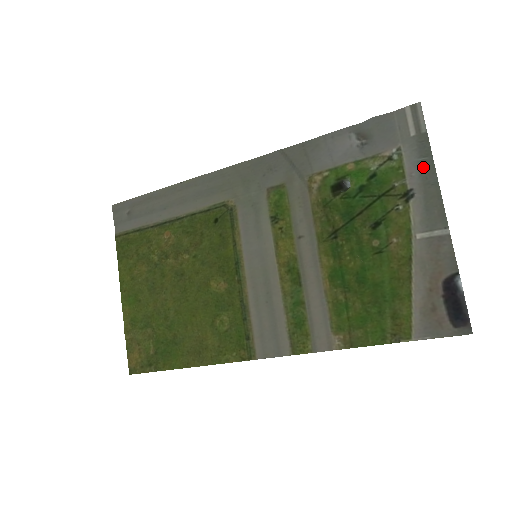
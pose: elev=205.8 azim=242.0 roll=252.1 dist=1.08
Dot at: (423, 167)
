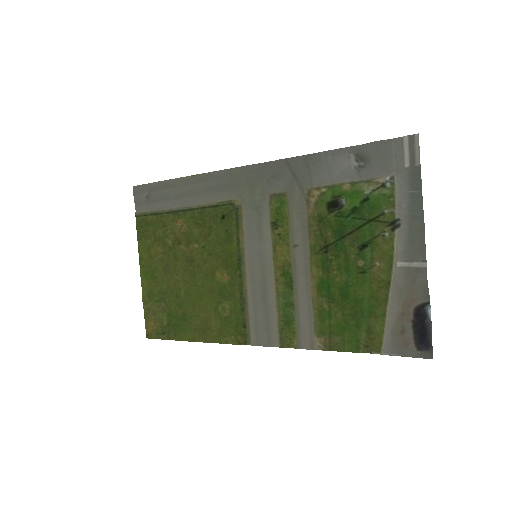
Dot at: (412, 200)
